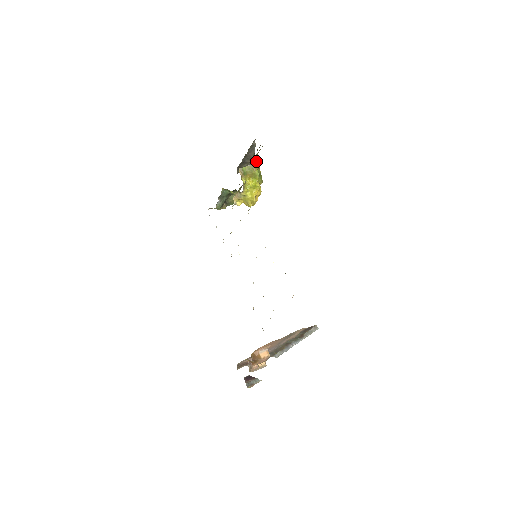
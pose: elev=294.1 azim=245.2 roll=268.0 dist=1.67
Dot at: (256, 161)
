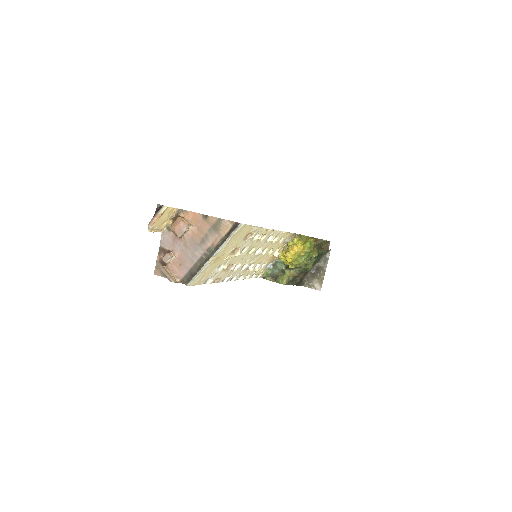
Dot at: (315, 239)
